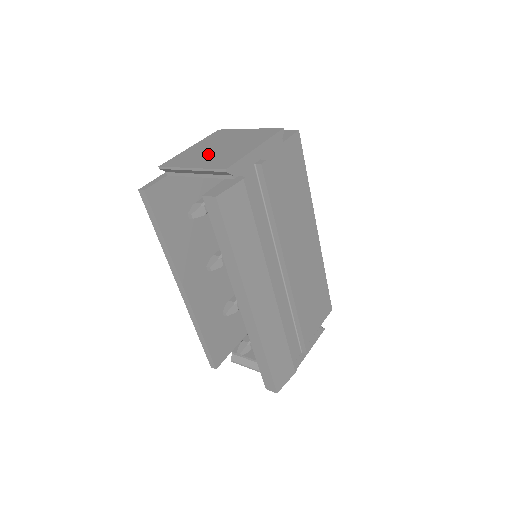
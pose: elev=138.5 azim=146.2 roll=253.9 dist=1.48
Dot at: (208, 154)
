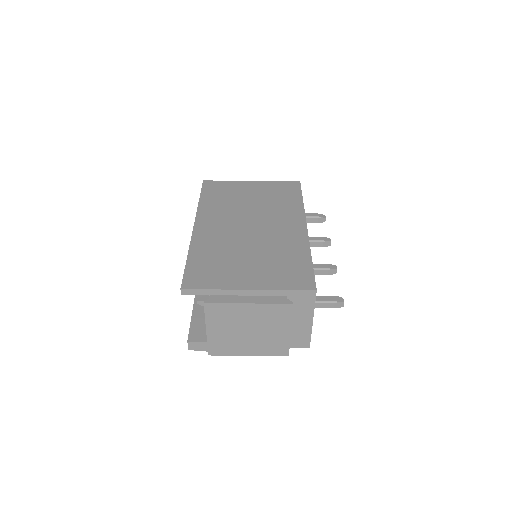
Dot at: (232, 329)
